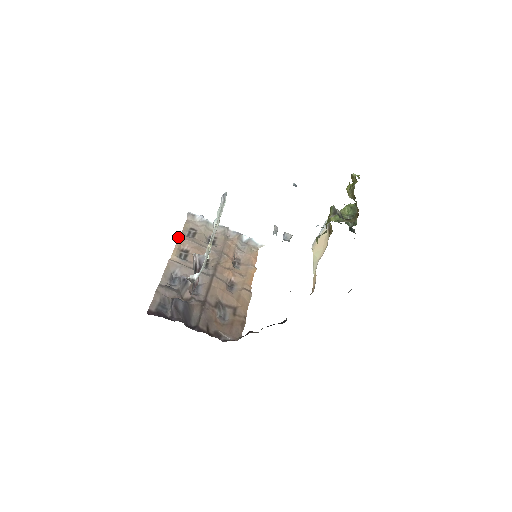
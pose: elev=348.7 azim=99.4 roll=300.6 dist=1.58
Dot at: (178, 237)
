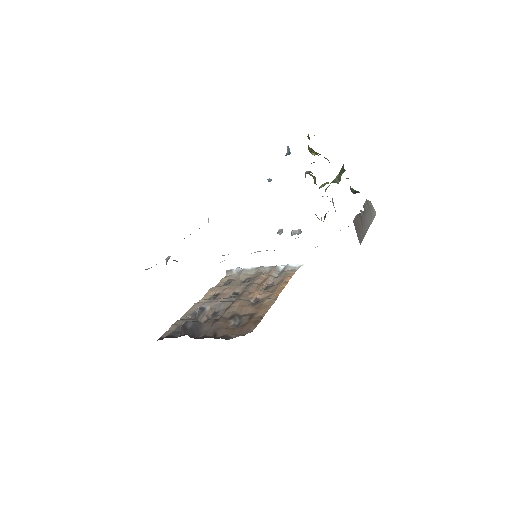
Dot at: (211, 288)
